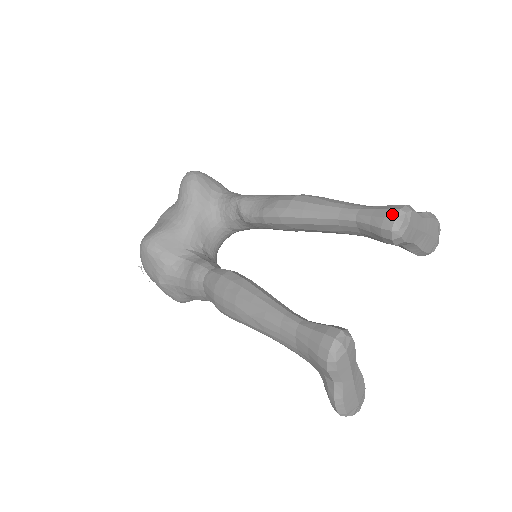
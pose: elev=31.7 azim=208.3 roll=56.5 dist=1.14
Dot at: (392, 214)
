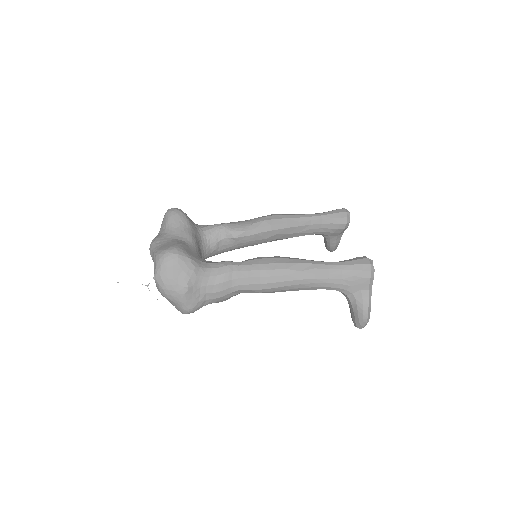
Dot at: (343, 210)
